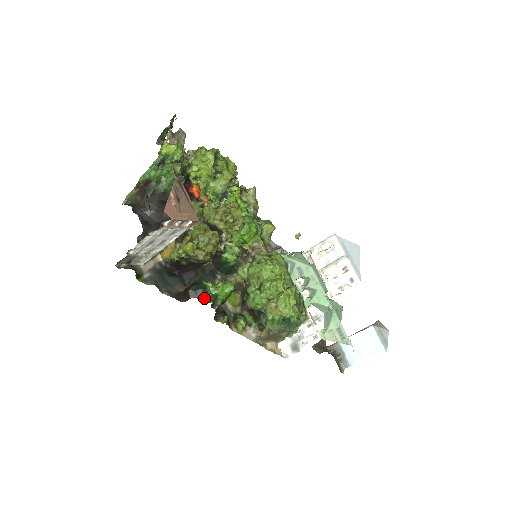
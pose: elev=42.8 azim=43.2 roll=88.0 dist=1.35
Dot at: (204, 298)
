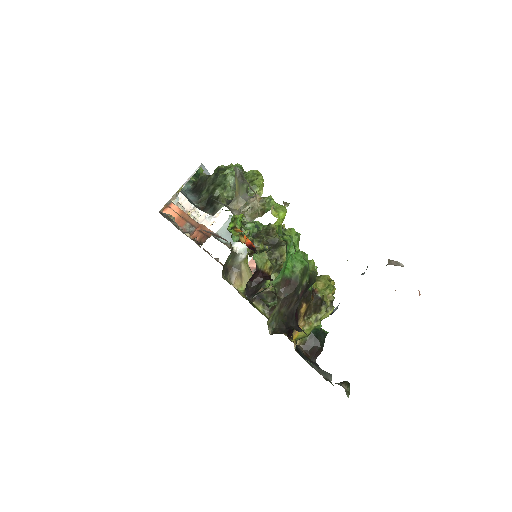
Dot at: occluded
